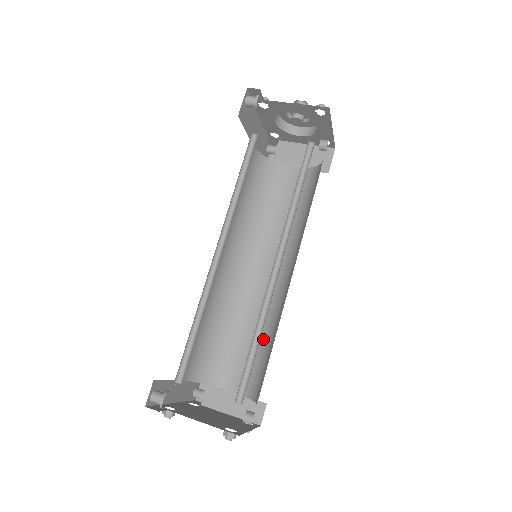
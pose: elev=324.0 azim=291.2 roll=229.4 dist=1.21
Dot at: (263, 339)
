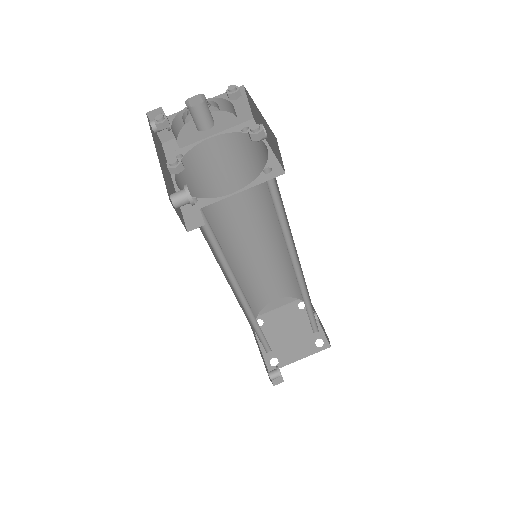
Dot at: (282, 270)
